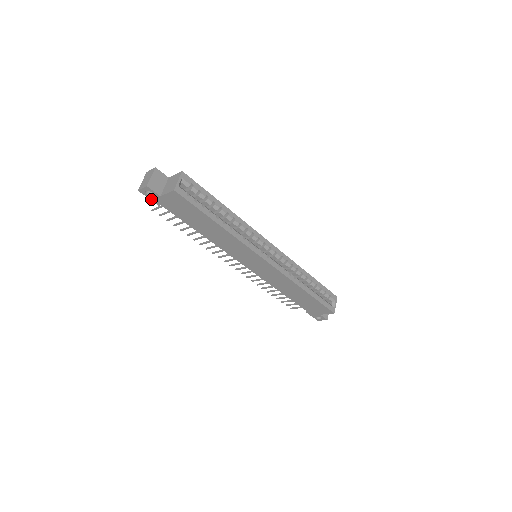
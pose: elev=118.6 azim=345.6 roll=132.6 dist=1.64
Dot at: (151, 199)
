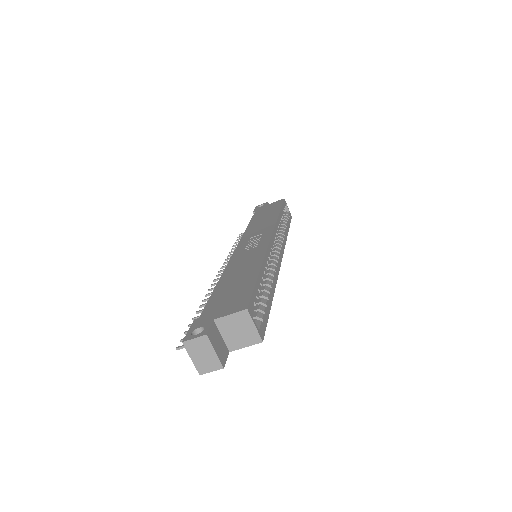
Dot at: occluded
